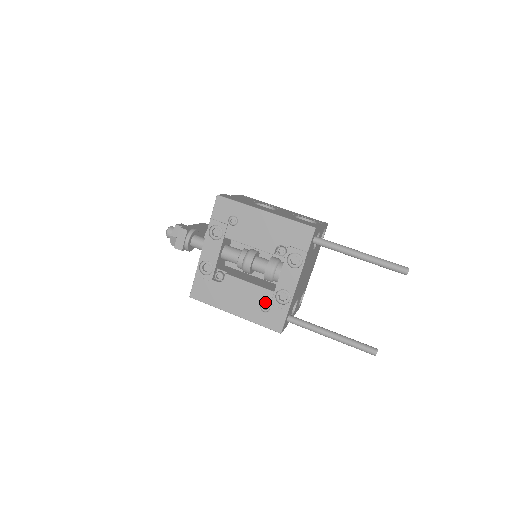
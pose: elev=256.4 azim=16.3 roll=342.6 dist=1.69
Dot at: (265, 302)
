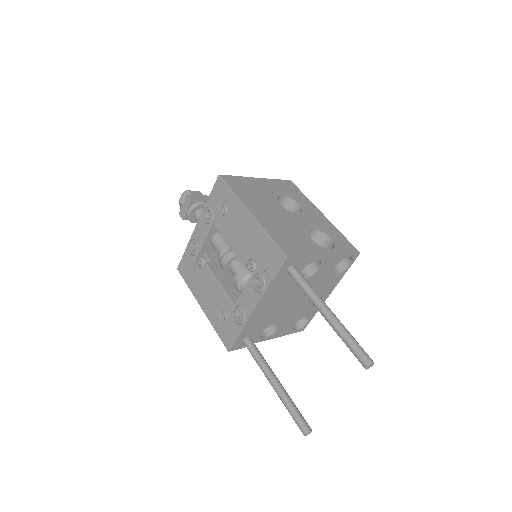
Dot at: (225, 311)
